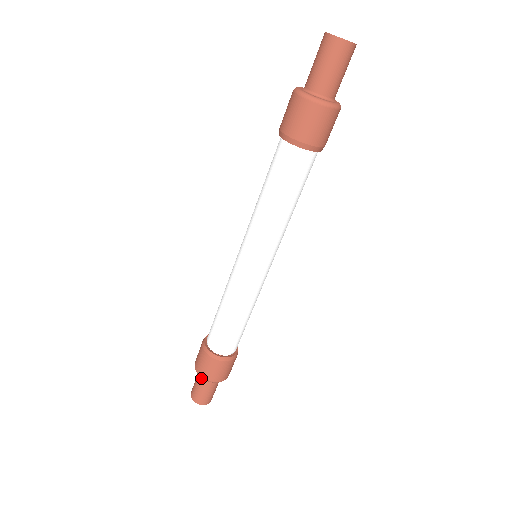
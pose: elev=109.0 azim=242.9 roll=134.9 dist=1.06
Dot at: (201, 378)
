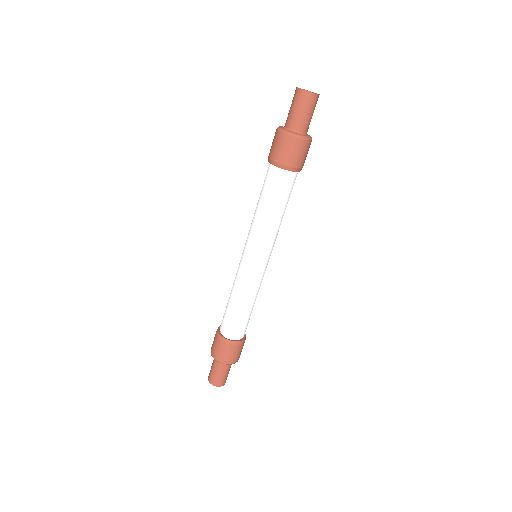
Dot at: (214, 359)
